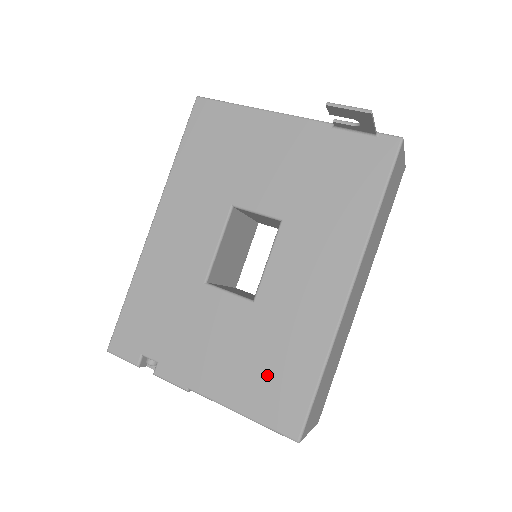
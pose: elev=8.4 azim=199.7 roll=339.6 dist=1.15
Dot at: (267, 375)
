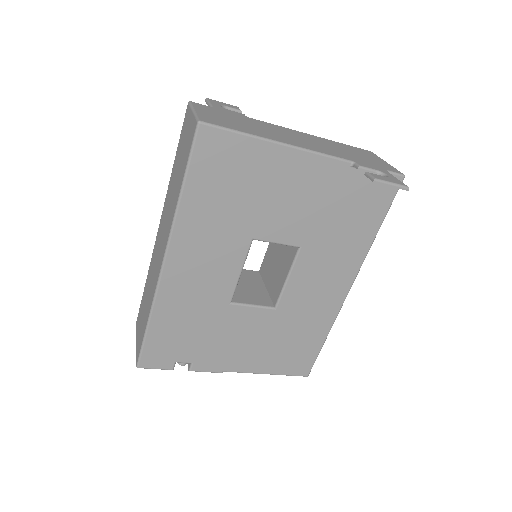
Dot at: (287, 350)
